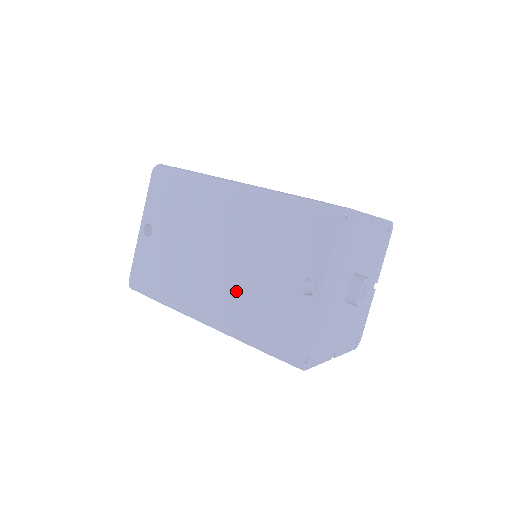
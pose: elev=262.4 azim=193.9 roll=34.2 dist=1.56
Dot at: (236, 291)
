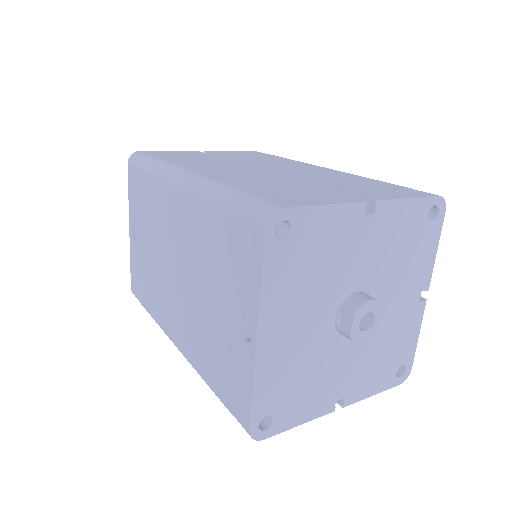
Dot at: (192, 319)
